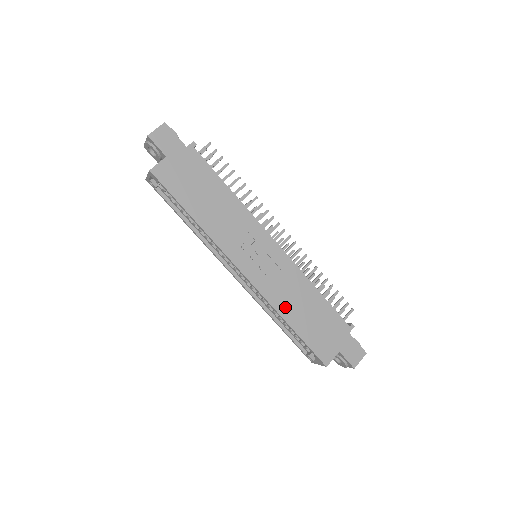
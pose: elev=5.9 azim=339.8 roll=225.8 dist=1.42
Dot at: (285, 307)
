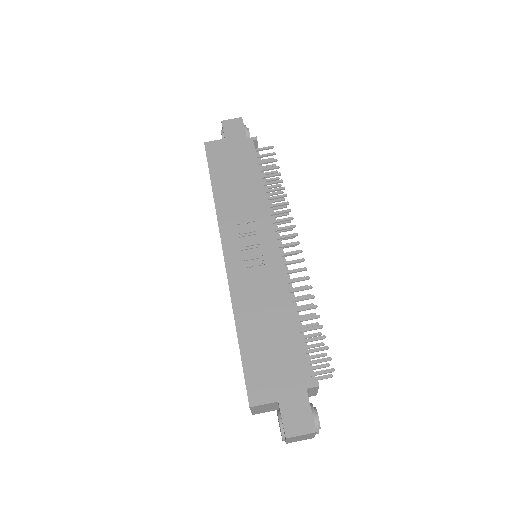
Dot at: (245, 309)
